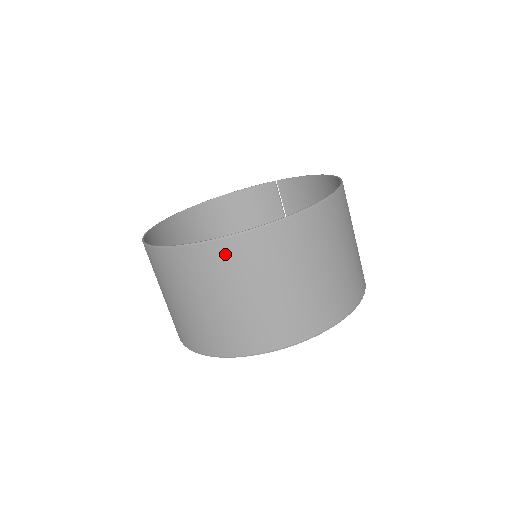
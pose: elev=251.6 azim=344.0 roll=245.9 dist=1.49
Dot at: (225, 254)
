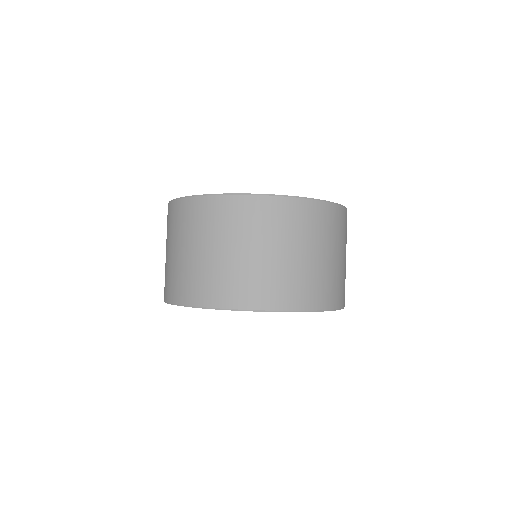
Dot at: (219, 208)
